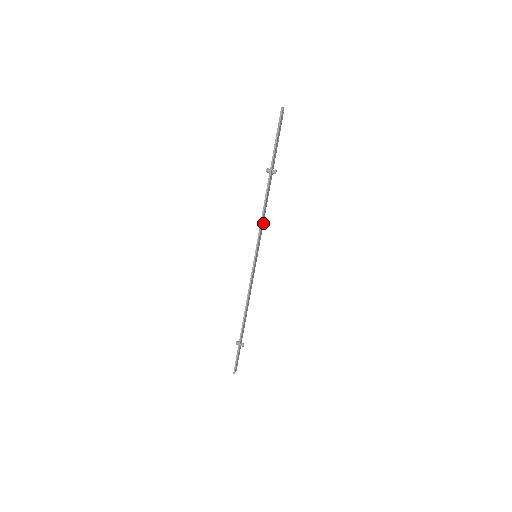
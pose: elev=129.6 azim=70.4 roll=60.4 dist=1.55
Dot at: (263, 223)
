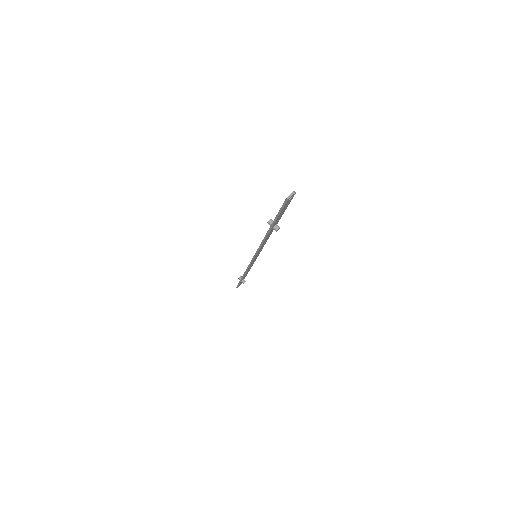
Dot at: (265, 243)
